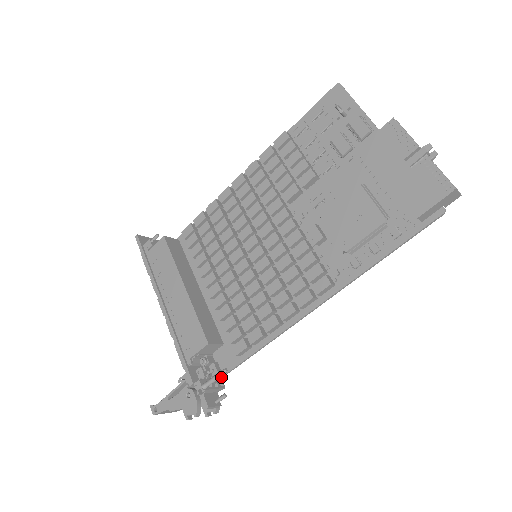
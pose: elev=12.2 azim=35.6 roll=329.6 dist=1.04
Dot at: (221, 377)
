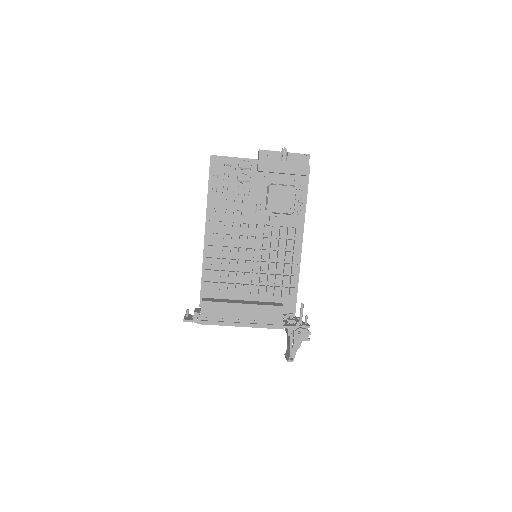
Dot at: occluded
